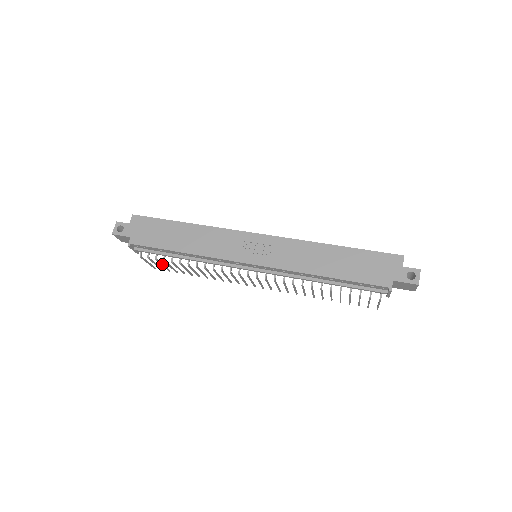
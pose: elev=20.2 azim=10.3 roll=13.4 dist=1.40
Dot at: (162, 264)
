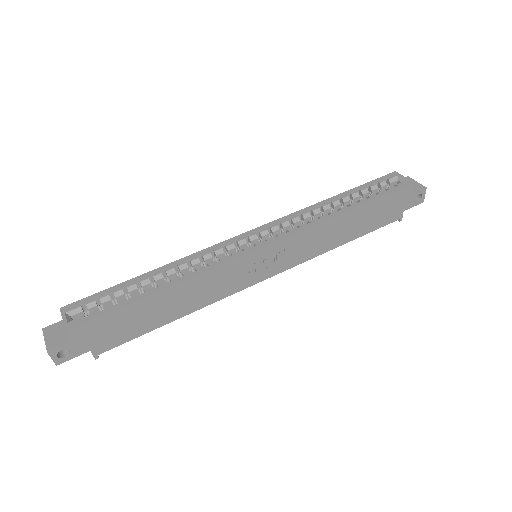
Dot at: occluded
